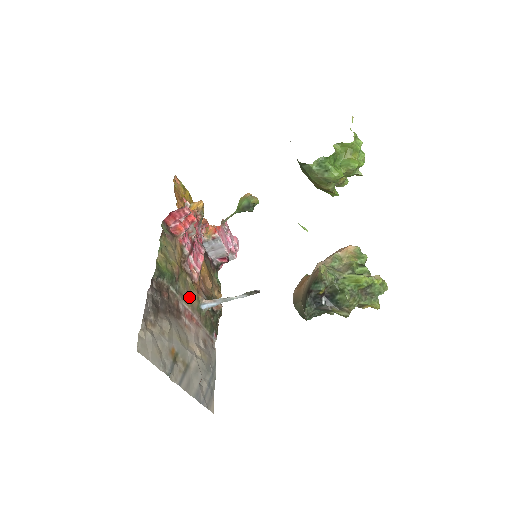
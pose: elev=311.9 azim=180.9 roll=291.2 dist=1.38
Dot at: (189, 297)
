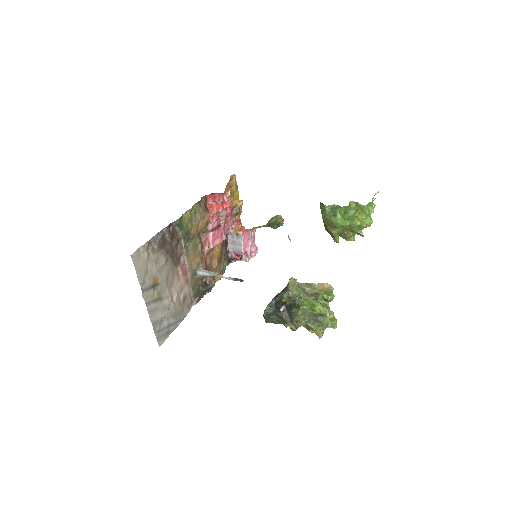
Dot at: (192, 258)
